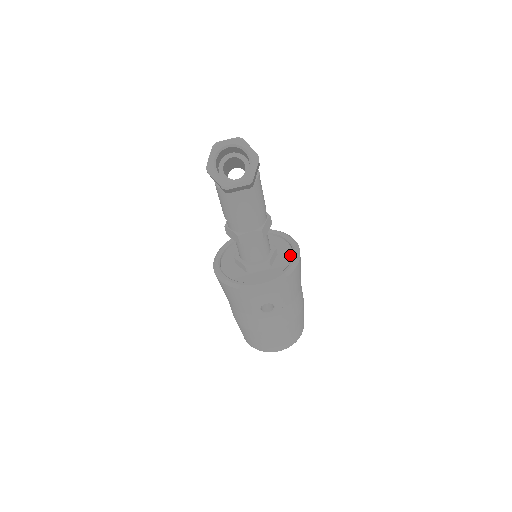
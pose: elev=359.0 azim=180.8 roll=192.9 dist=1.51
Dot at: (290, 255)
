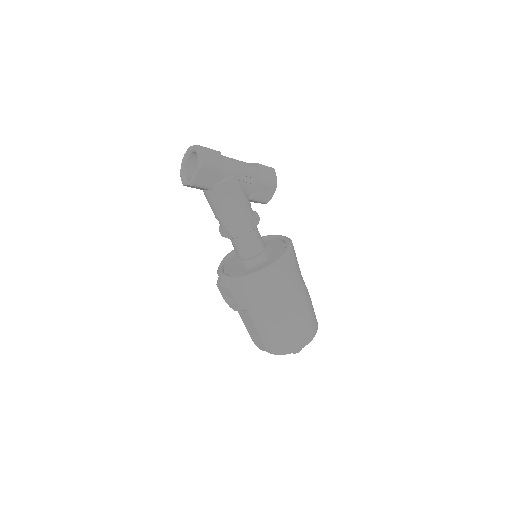
Dot at: occluded
